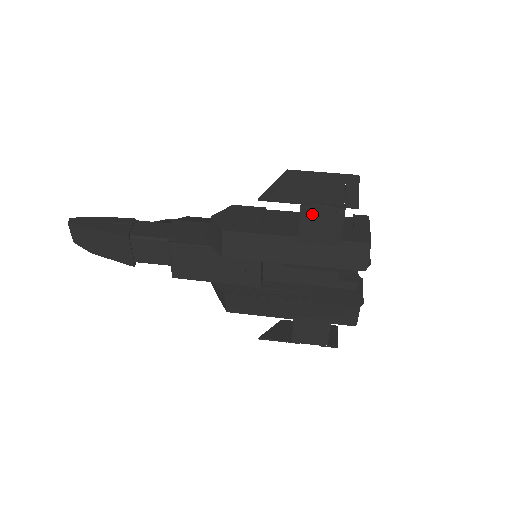
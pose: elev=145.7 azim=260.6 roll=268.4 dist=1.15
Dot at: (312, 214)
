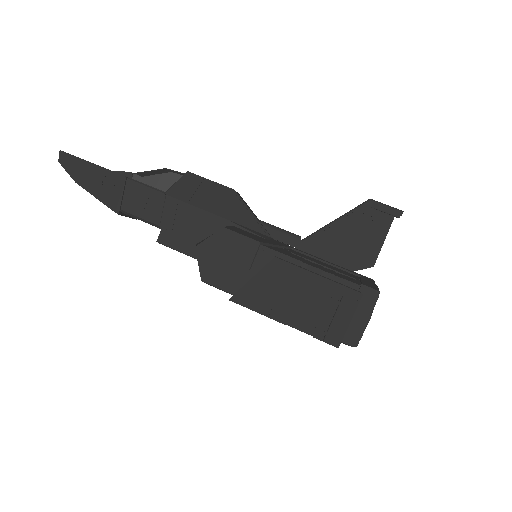
Dot at: occluded
